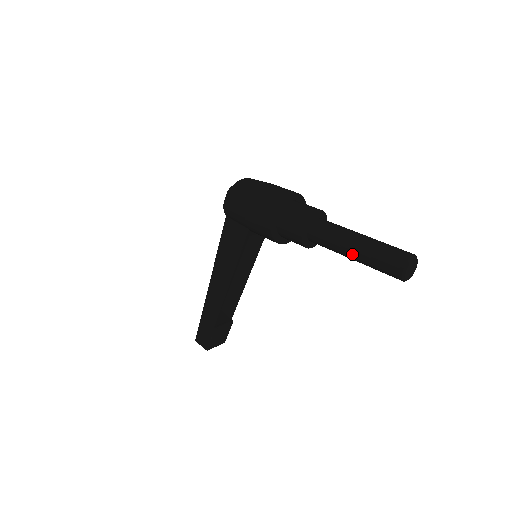
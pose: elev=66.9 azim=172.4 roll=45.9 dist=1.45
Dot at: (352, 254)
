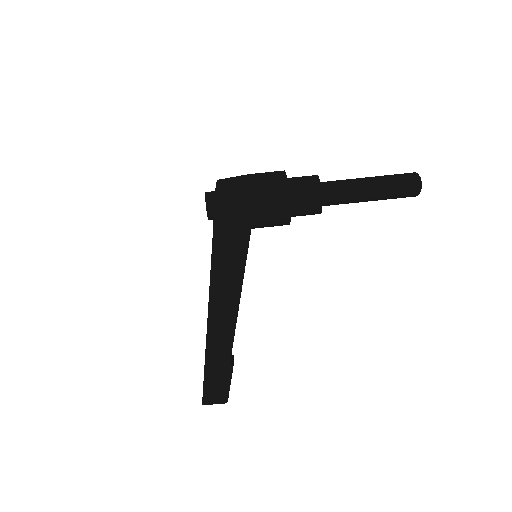
Dot at: (372, 193)
